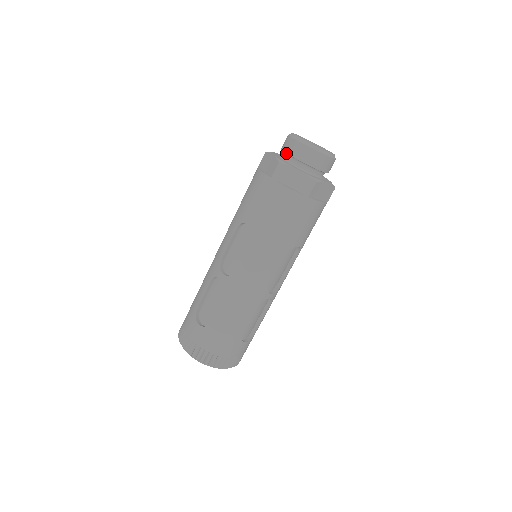
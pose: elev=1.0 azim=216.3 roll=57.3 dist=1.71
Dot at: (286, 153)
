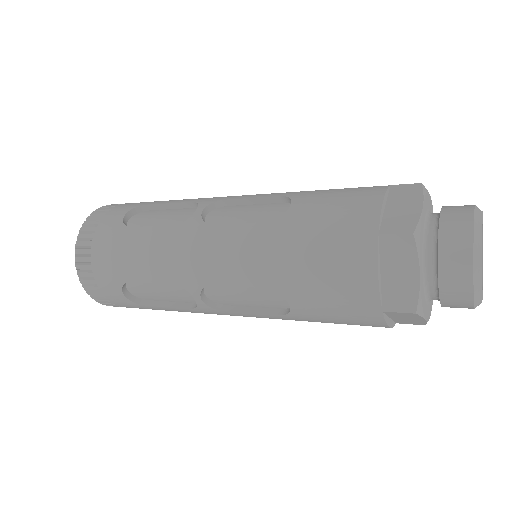
Dot at: (438, 277)
